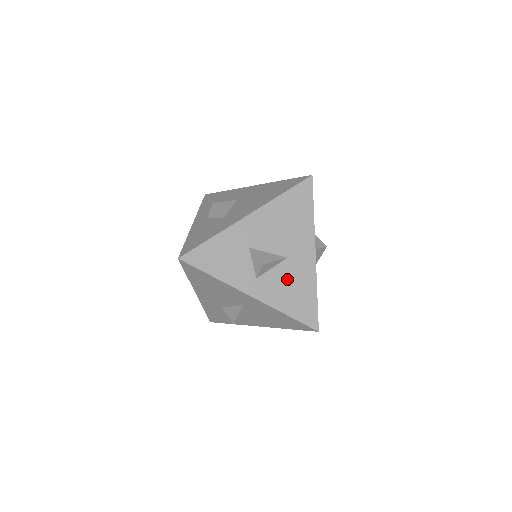
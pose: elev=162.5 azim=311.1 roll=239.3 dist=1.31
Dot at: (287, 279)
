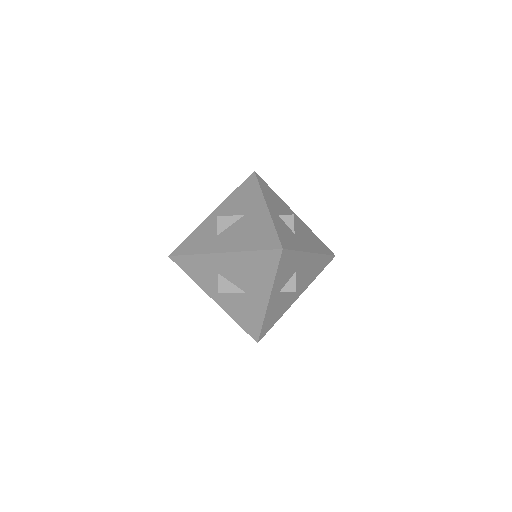
Dot at: (242, 304)
